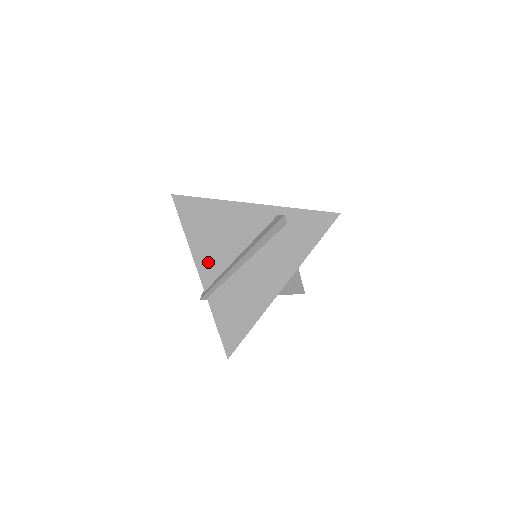
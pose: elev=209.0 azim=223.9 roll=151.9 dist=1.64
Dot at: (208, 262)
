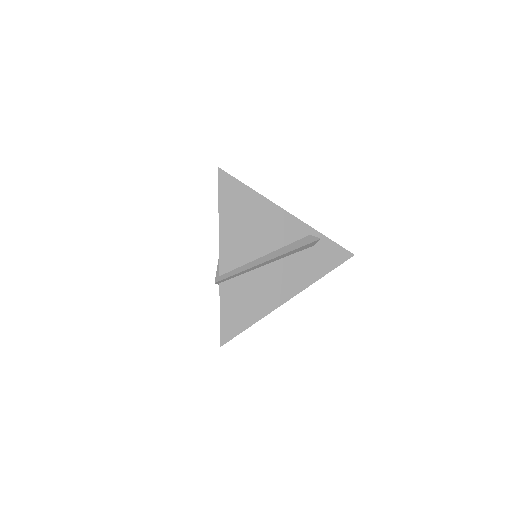
Dot at: (233, 249)
